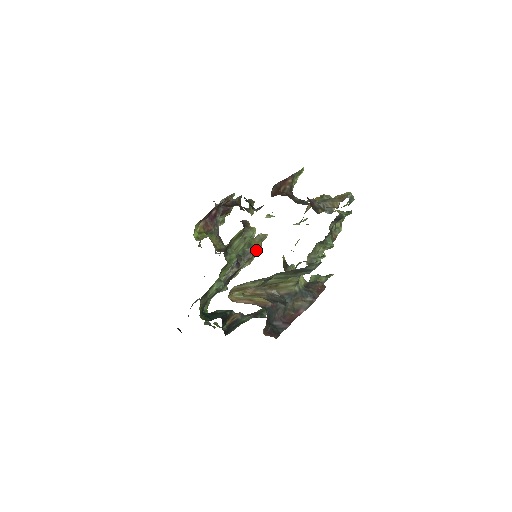
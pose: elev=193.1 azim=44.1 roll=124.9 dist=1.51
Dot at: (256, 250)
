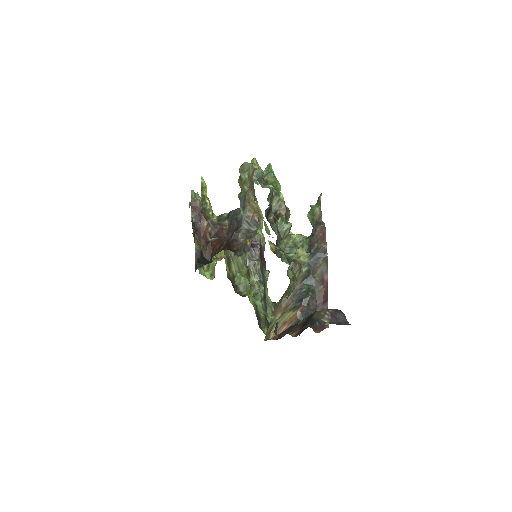
Dot at: occluded
